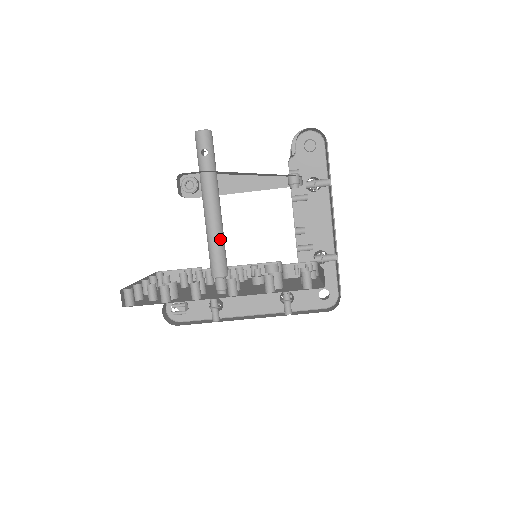
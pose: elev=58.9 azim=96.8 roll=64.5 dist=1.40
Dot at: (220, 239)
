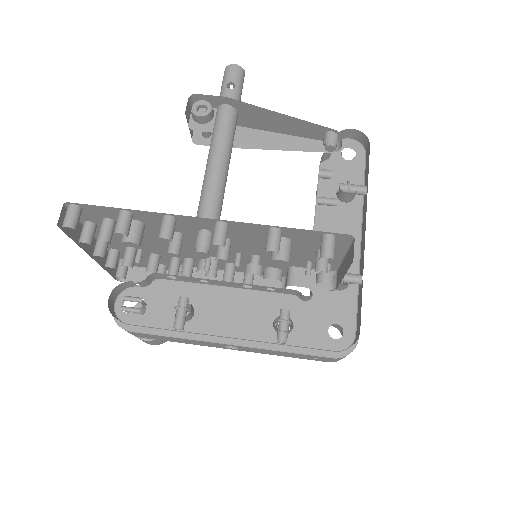
Dot at: (220, 181)
